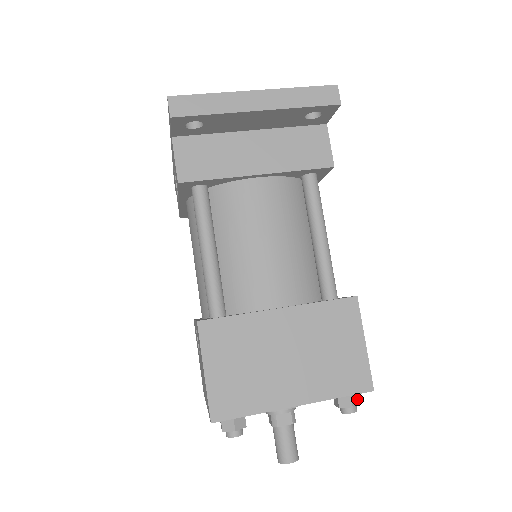
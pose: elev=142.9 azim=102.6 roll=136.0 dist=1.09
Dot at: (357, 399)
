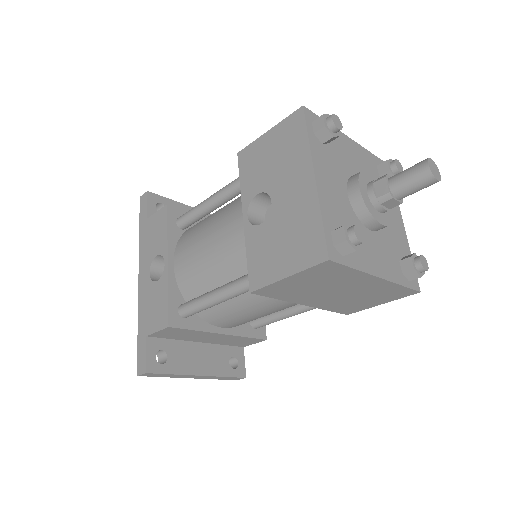
Dot at: occluded
